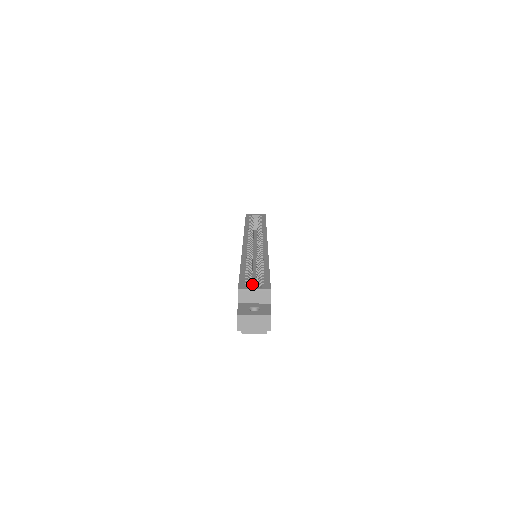
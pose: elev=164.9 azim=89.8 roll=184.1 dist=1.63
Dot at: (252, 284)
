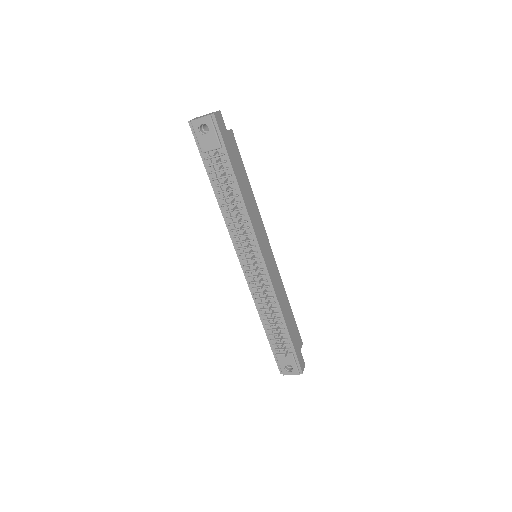
Dot at: occluded
